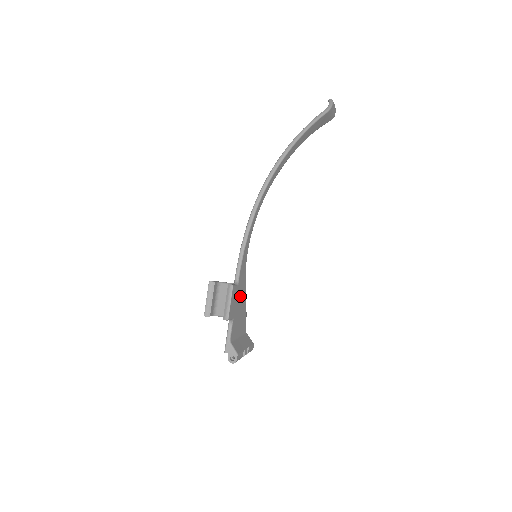
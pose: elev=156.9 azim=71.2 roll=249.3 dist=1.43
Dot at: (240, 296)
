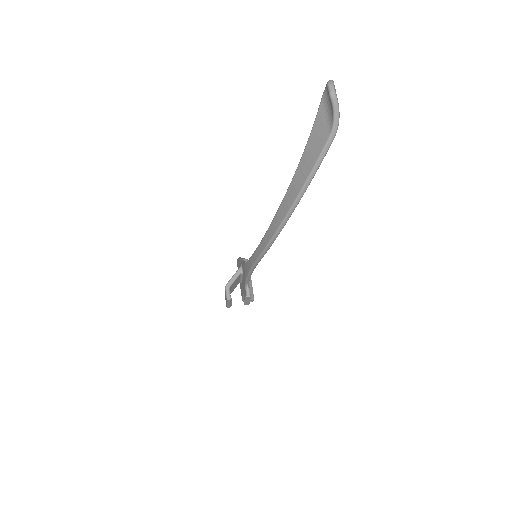
Dot at: occluded
